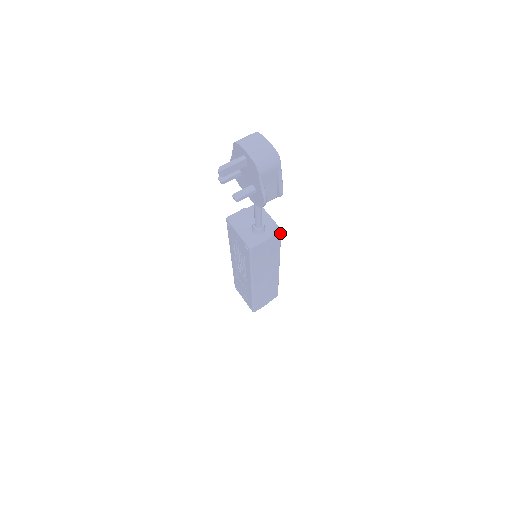
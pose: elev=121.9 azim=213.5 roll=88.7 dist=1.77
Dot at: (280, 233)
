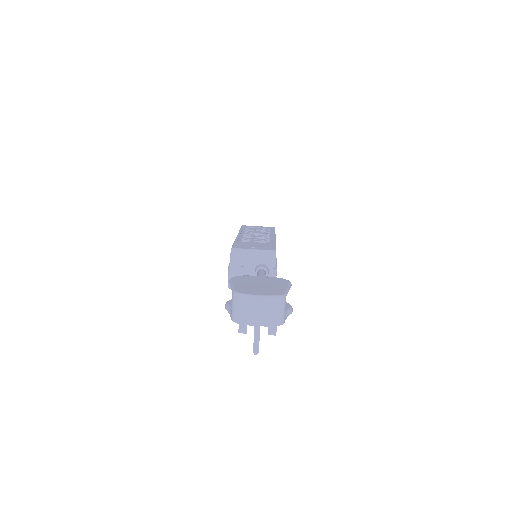
Dot at: occluded
